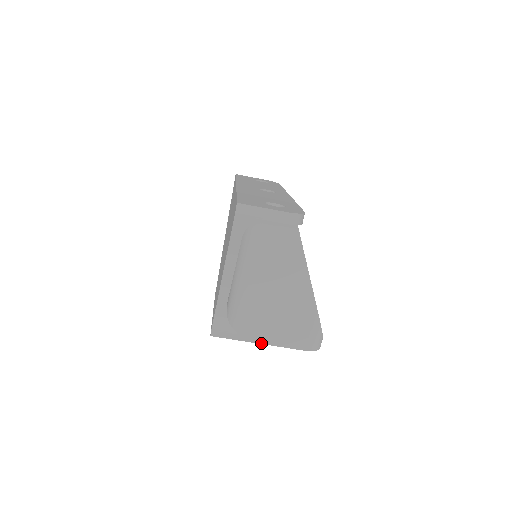
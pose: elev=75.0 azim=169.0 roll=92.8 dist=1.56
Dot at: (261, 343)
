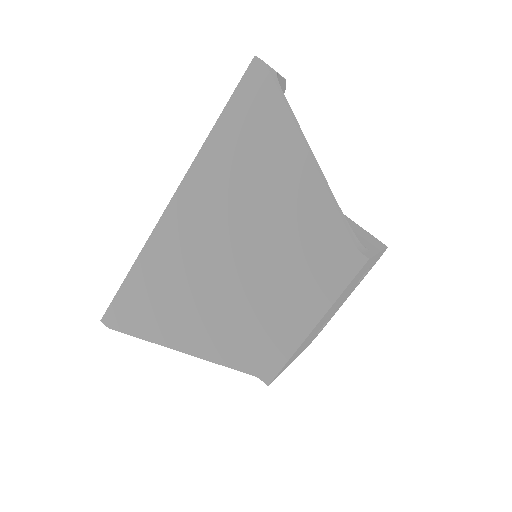
Dot at: (379, 251)
